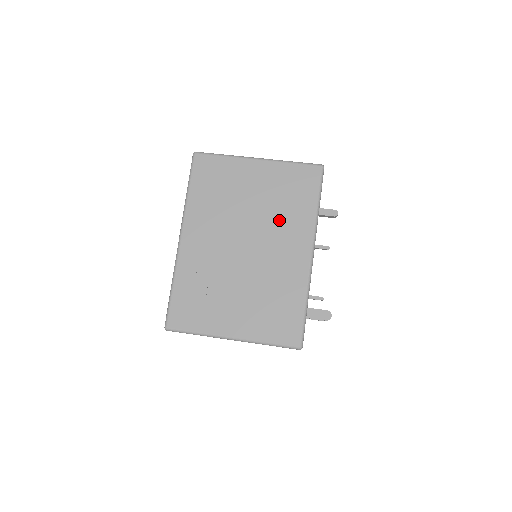
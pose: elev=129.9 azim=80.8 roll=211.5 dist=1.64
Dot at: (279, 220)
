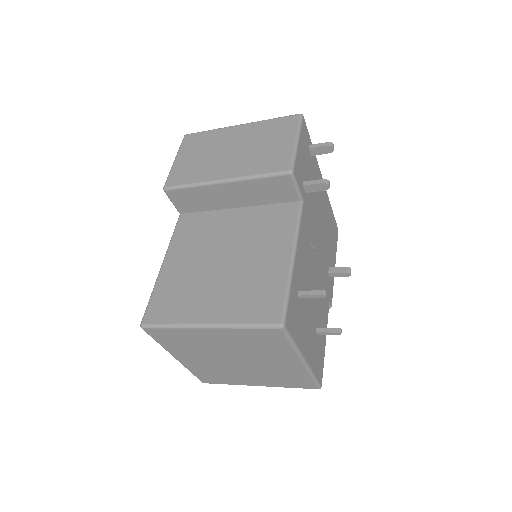
Dot at: occluded
